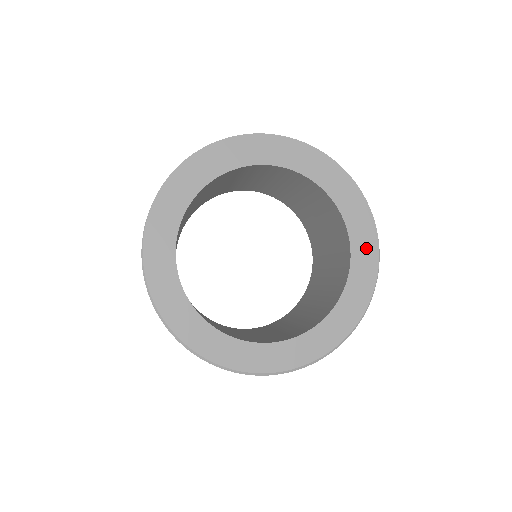
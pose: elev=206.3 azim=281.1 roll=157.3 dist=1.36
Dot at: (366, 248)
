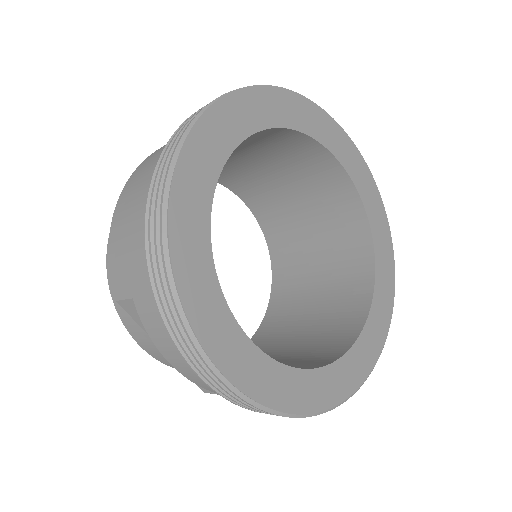
Dot at: (379, 327)
